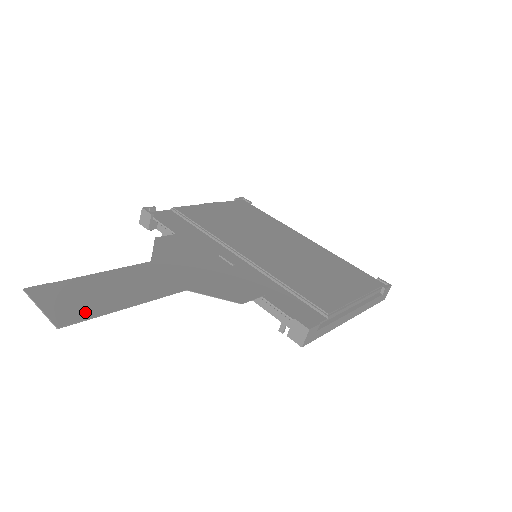
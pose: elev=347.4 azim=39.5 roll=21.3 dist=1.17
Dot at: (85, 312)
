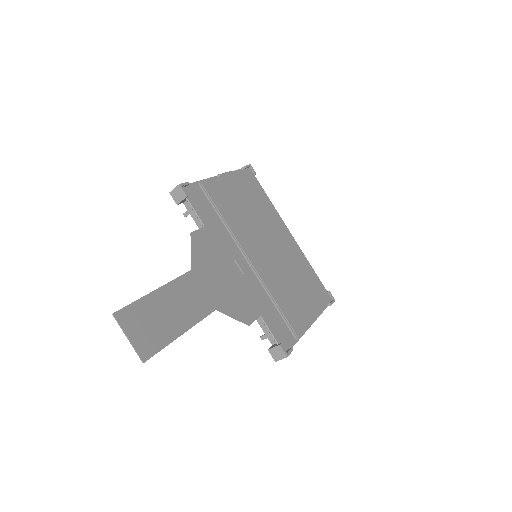
Dot at: (157, 342)
